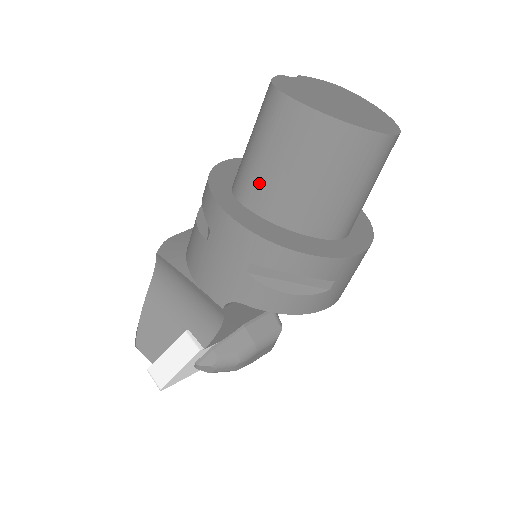
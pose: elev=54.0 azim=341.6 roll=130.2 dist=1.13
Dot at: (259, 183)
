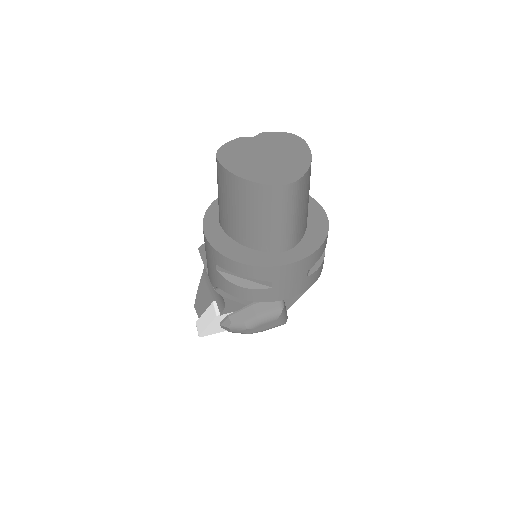
Dot at: (221, 212)
